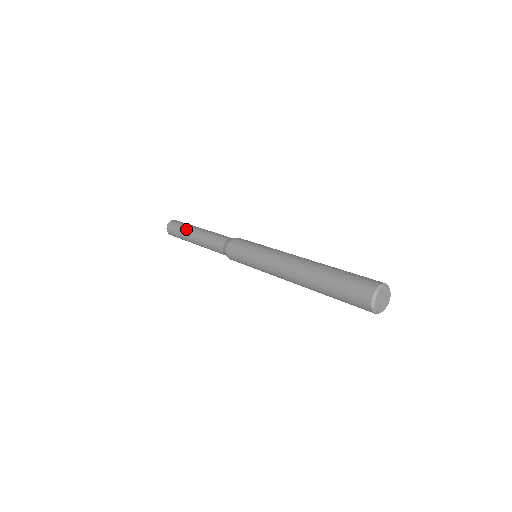
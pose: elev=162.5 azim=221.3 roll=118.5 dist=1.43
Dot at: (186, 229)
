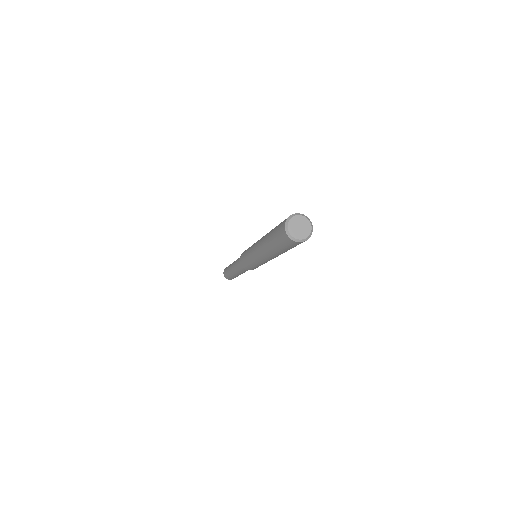
Dot at: occluded
